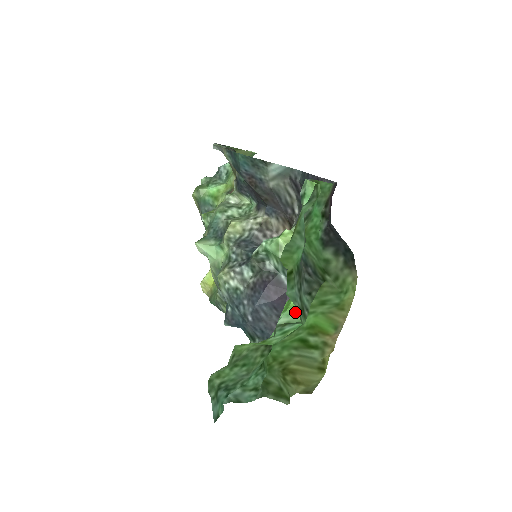
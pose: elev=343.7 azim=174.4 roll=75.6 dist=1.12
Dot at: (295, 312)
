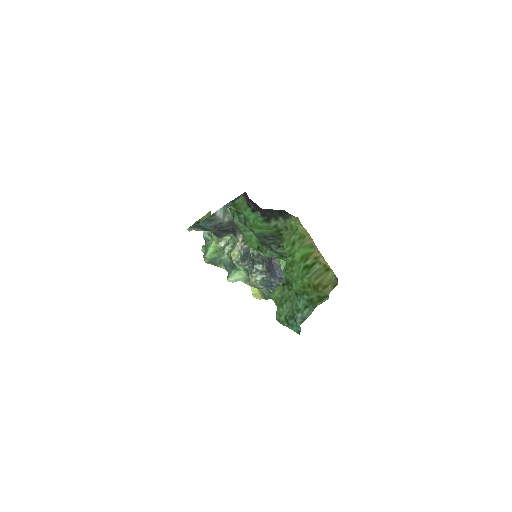
Dot at: (283, 260)
